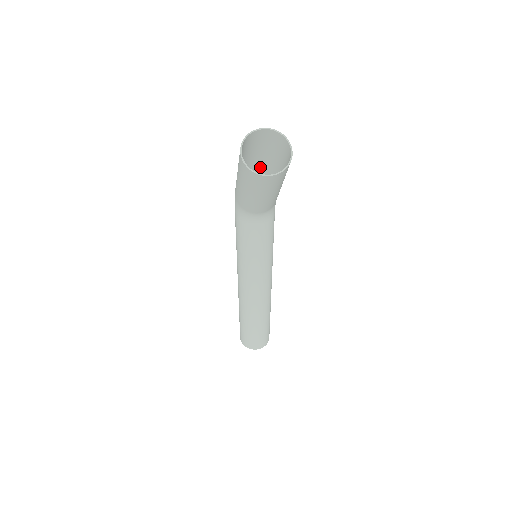
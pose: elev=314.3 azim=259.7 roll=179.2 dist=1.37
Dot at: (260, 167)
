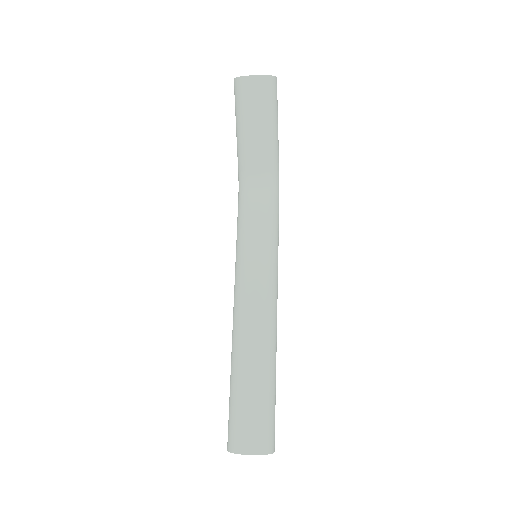
Dot at: occluded
